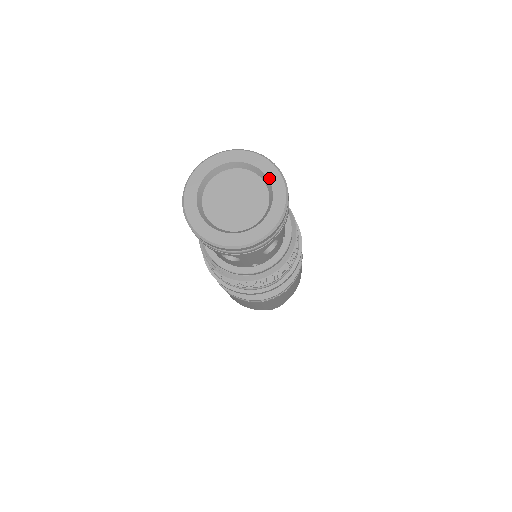
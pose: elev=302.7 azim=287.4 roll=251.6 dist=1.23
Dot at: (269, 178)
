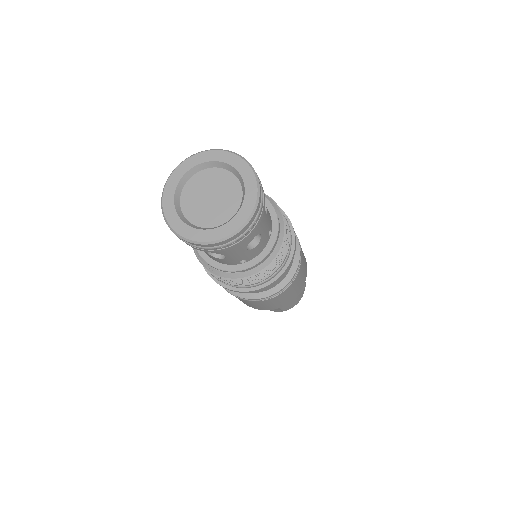
Dot at: (241, 174)
